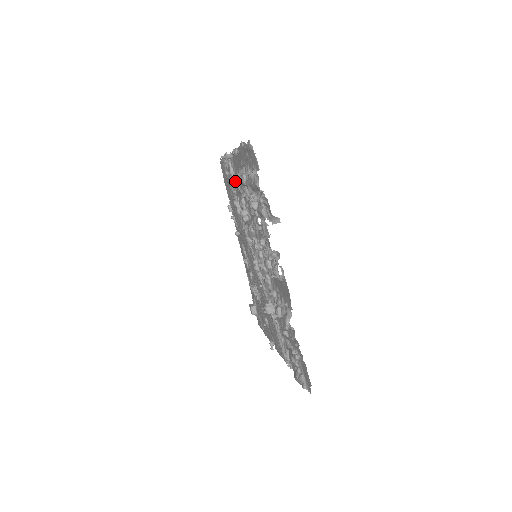
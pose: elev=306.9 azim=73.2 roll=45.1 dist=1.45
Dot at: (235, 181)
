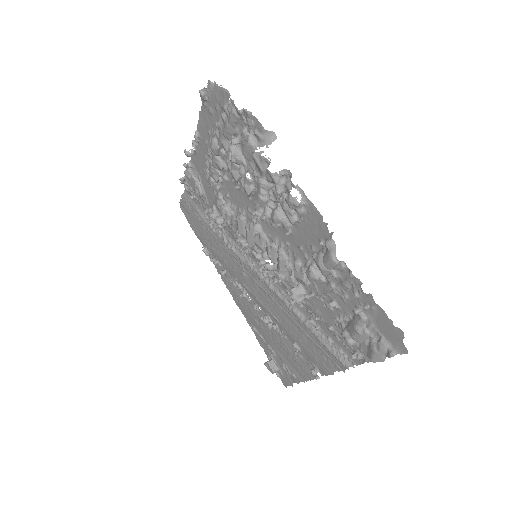
Dot at: (204, 192)
